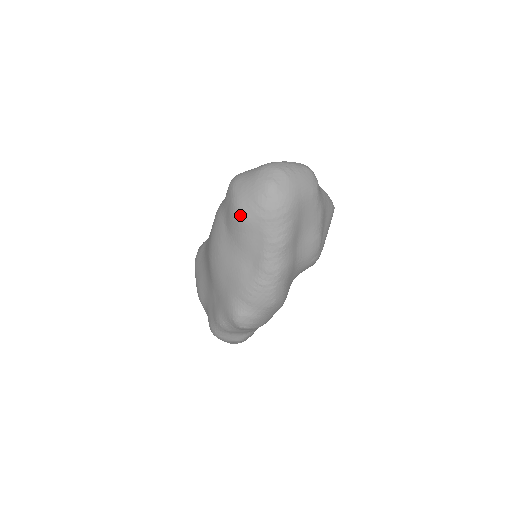
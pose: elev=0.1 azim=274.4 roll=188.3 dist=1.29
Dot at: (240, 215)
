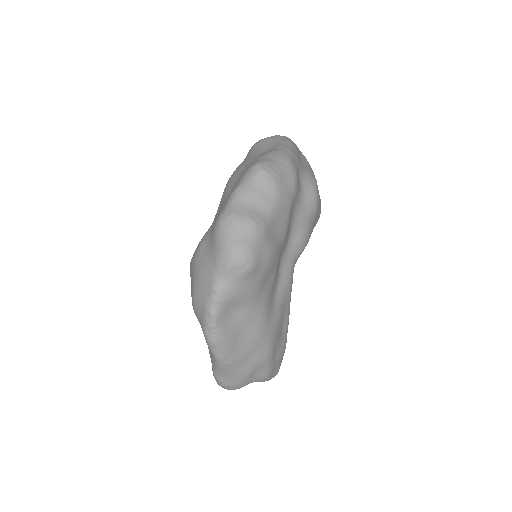
Dot at: (259, 141)
